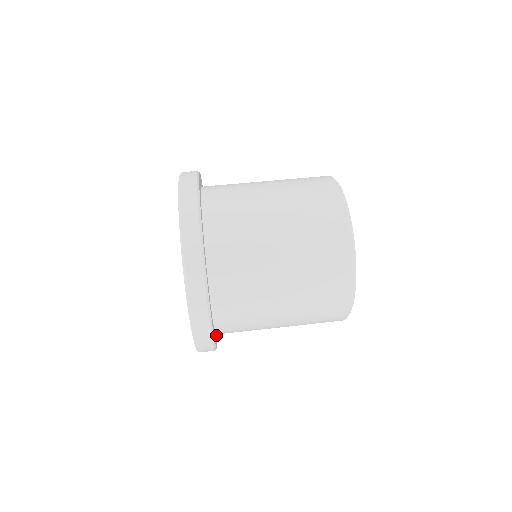
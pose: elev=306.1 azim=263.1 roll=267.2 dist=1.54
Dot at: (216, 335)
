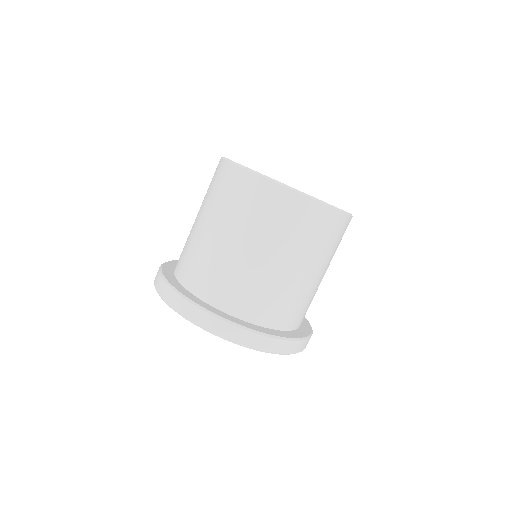
Dot at: occluded
